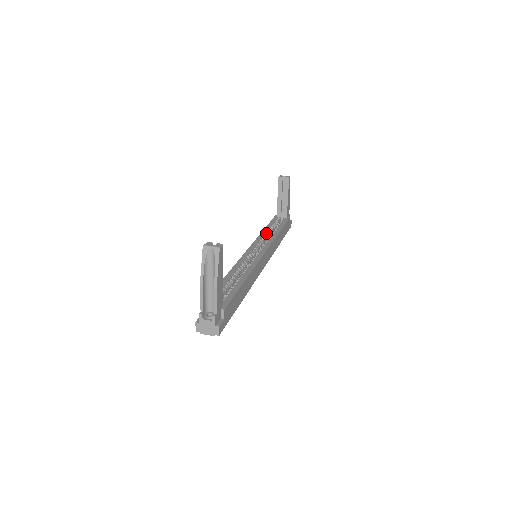
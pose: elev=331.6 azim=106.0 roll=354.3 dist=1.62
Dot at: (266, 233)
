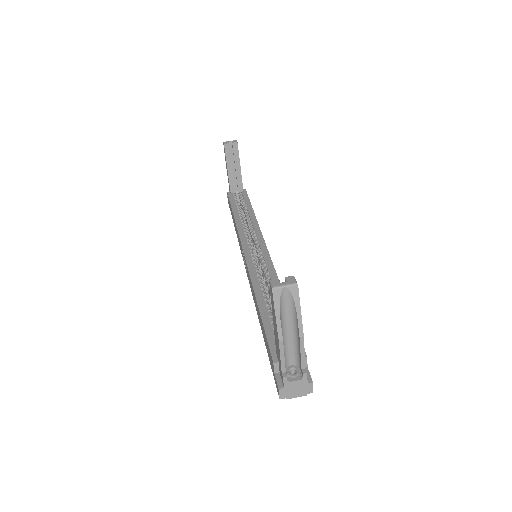
Dot at: (241, 220)
